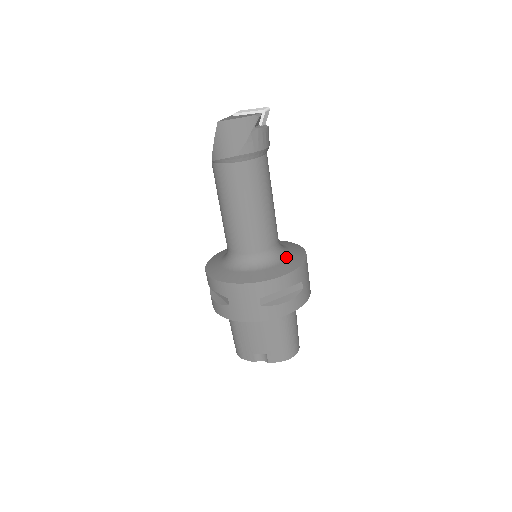
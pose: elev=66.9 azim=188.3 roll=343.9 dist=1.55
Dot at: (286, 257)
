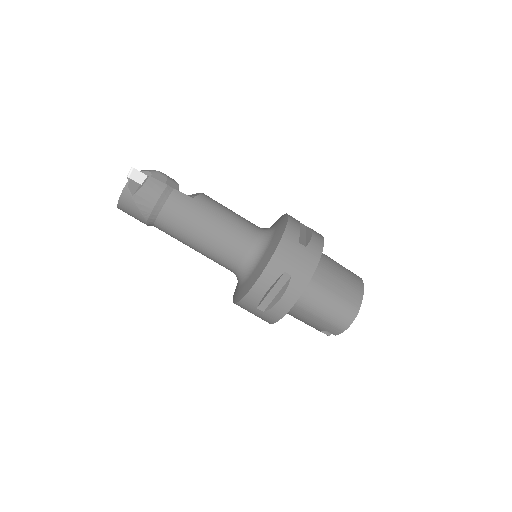
Dot at: (263, 254)
